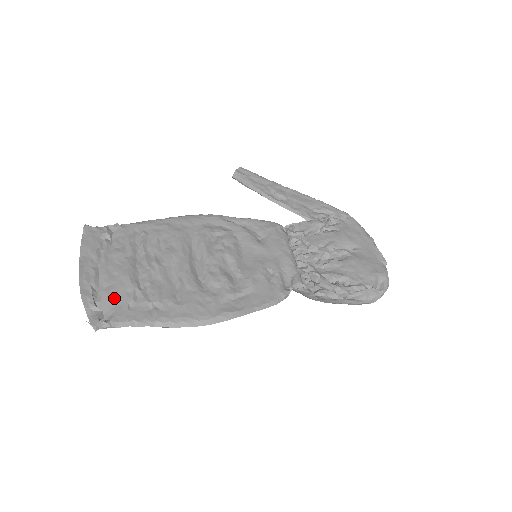
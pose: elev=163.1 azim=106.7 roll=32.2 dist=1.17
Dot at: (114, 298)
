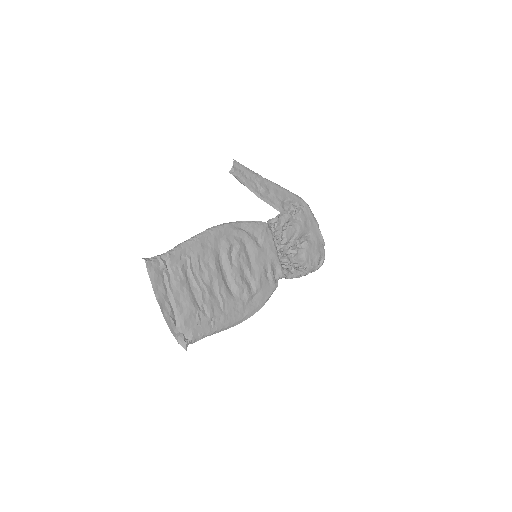
Dot at: (188, 322)
